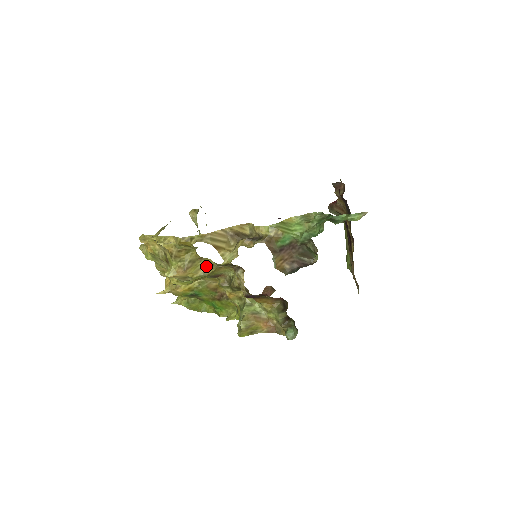
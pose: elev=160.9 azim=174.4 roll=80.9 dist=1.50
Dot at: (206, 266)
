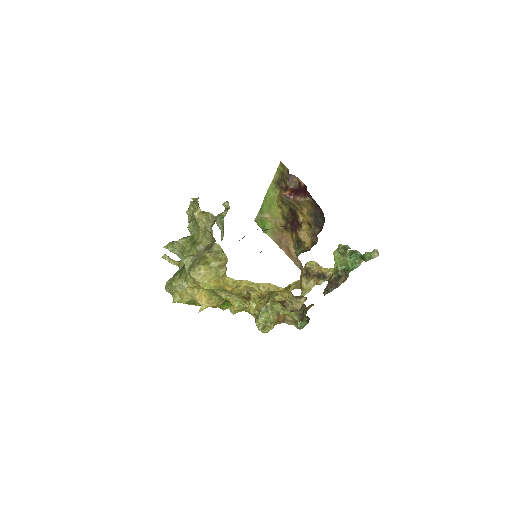
Dot at: (274, 296)
